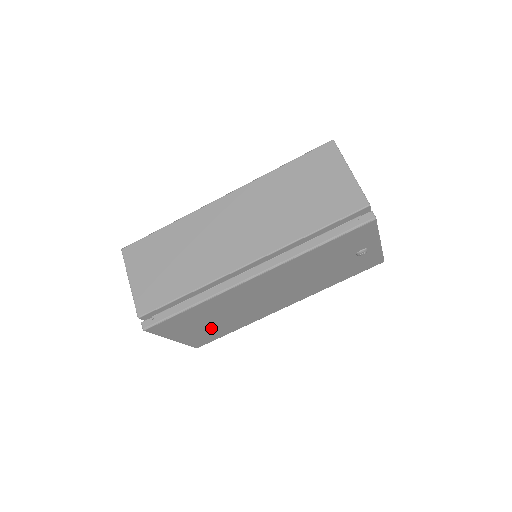
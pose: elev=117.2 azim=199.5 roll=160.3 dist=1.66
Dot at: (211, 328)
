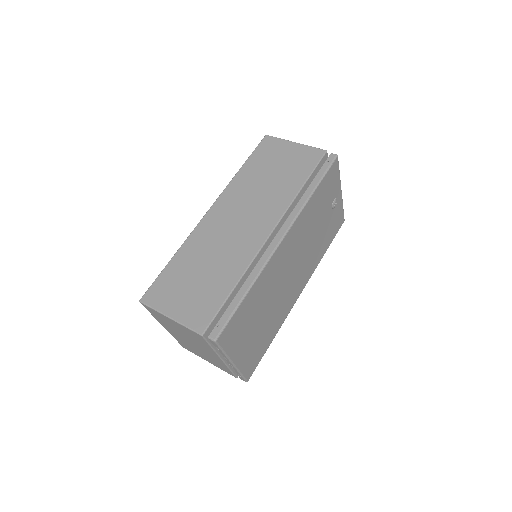
Dot at: (257, 337)
